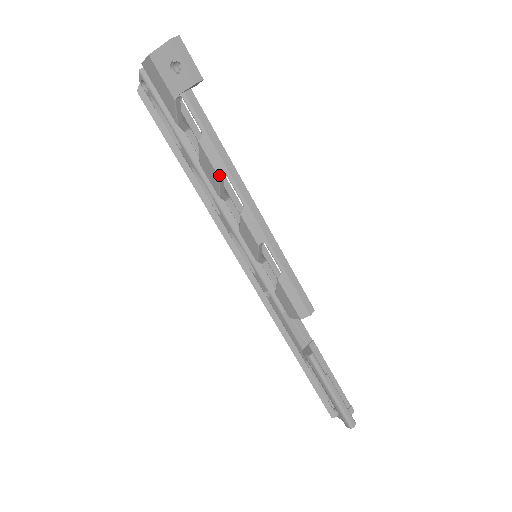
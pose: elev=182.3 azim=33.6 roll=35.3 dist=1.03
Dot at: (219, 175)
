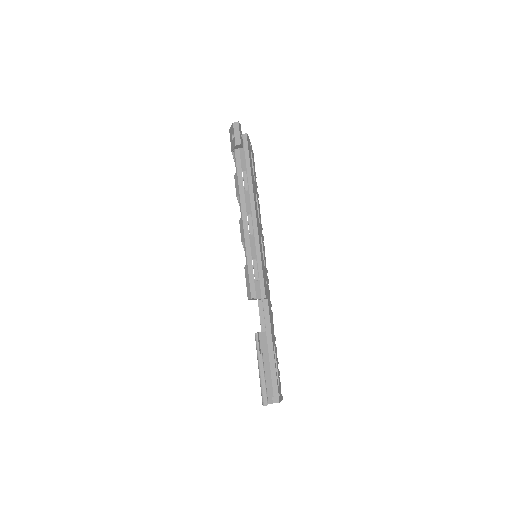
Dot at: (237, 196)
